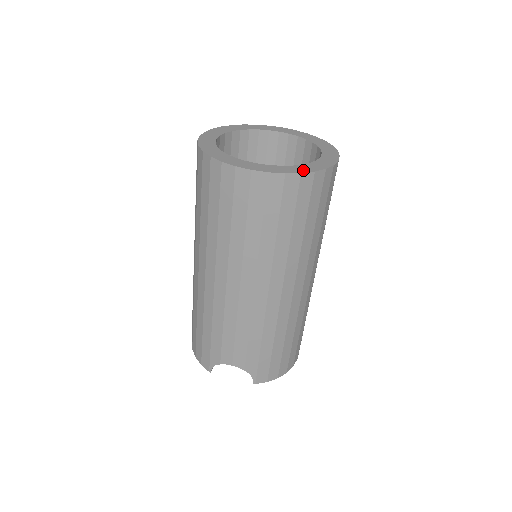
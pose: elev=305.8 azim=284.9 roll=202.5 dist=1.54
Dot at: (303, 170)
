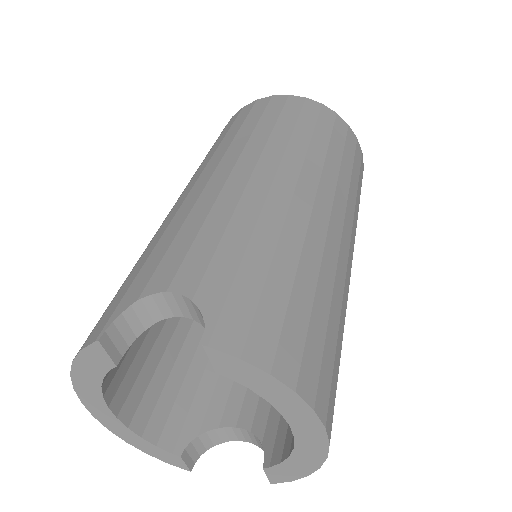
Dot at: occluded
